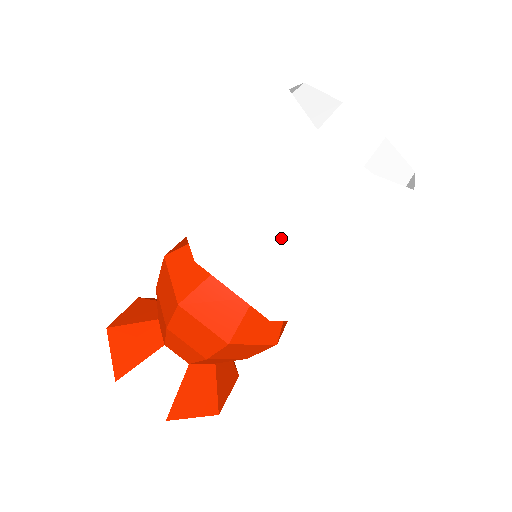
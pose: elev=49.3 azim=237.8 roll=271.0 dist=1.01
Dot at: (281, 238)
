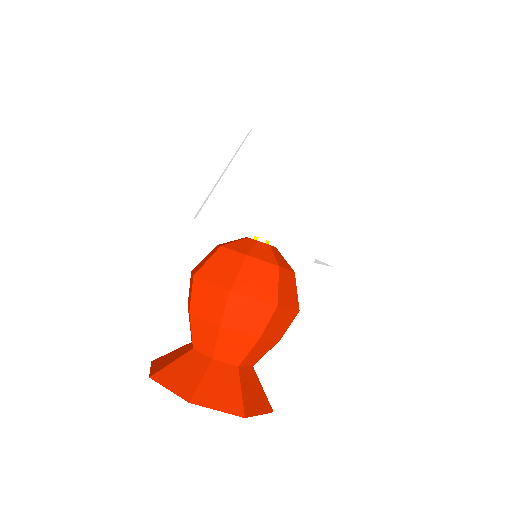
Dot at: (294, 197)
